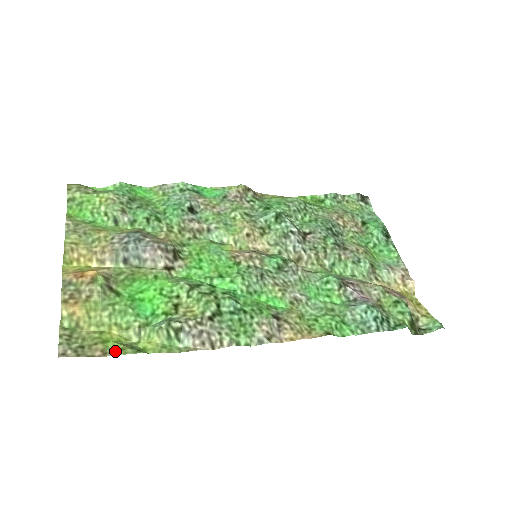
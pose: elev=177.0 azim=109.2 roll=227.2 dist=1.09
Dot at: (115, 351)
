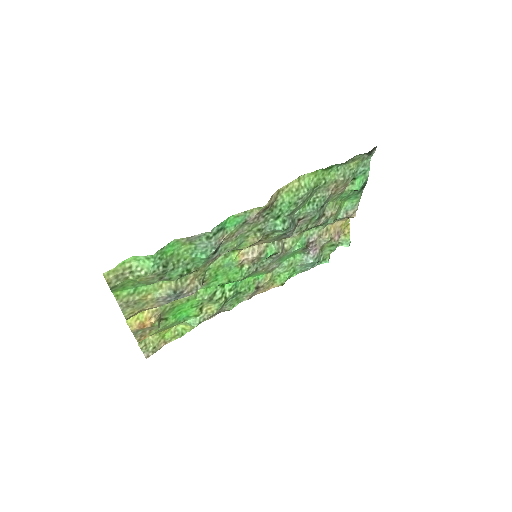
Dot at: (171, 340)
